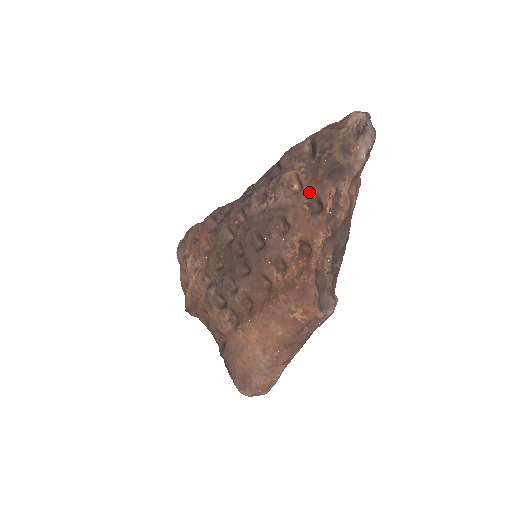
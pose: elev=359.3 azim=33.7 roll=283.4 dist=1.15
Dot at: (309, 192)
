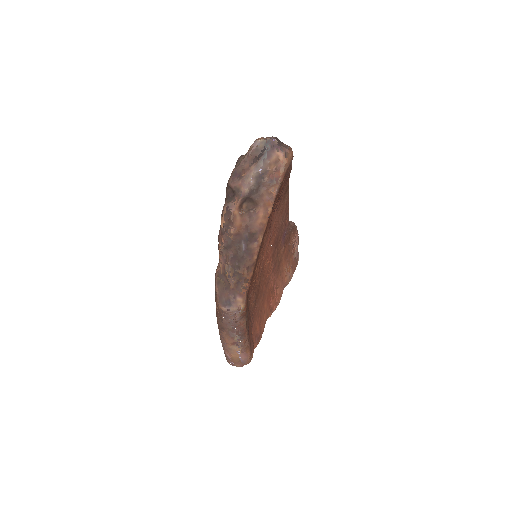
Dot at: occluded
